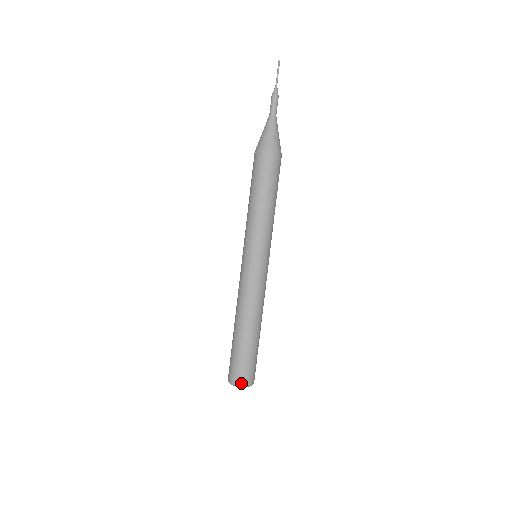
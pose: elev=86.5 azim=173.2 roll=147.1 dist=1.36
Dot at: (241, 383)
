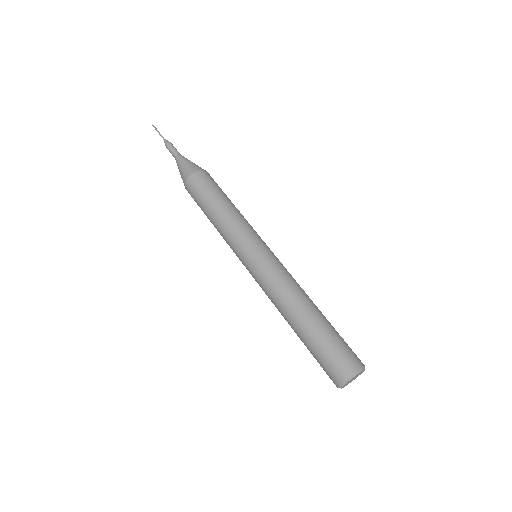
Dot at: (346, 374)
